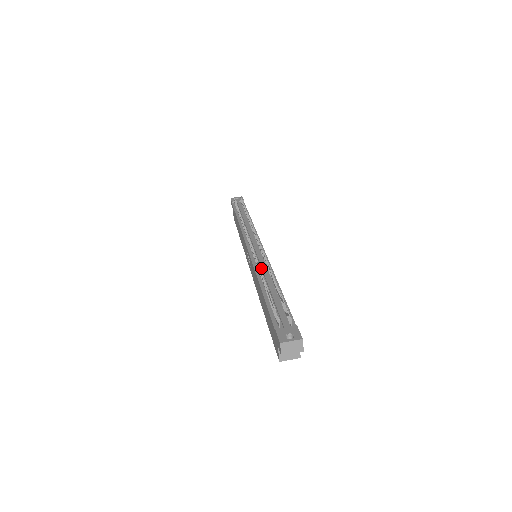
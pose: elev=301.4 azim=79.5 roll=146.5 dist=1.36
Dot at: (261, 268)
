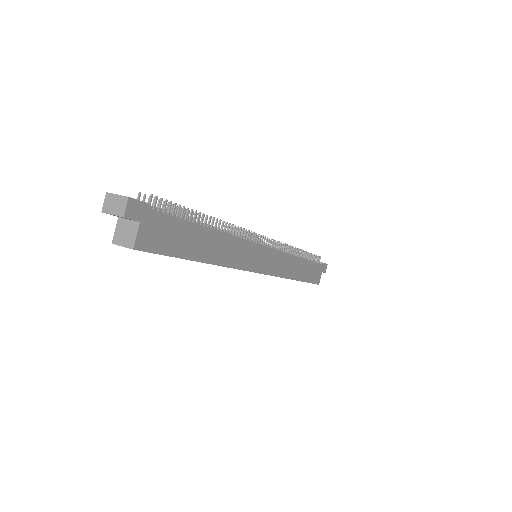
Dot at: occluded
